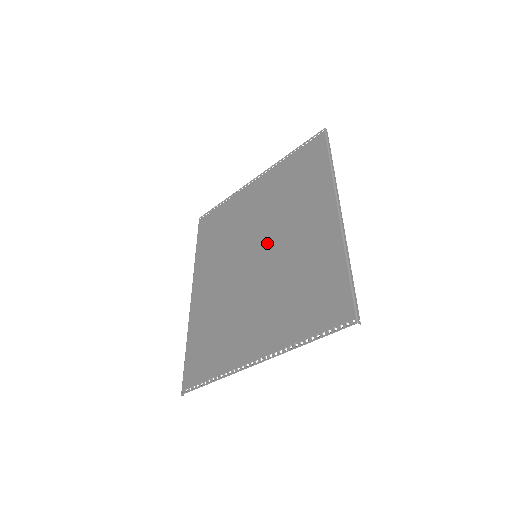
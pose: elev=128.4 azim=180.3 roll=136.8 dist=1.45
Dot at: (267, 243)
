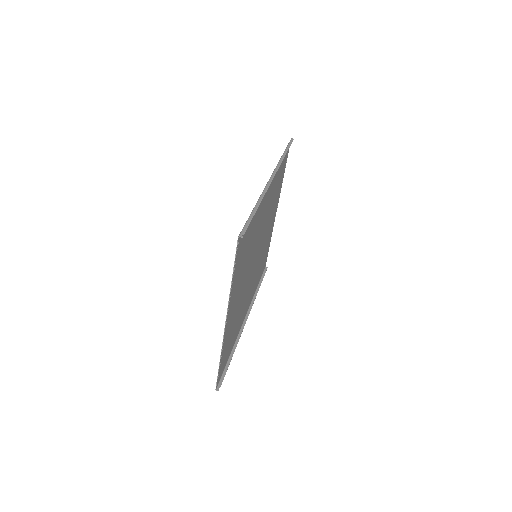
Dot at: (259, 241)
